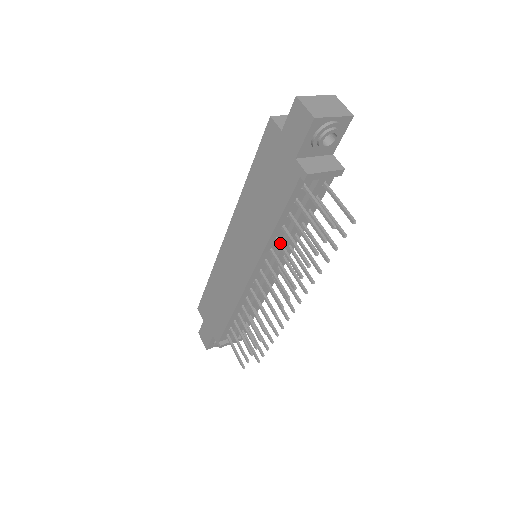
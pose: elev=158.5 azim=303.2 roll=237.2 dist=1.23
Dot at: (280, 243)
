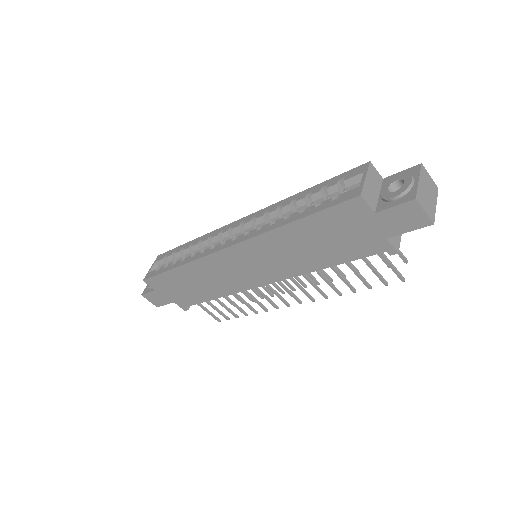
Dot at: occluded
